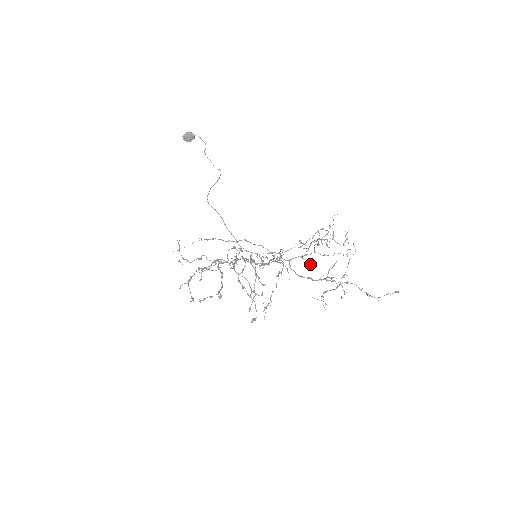
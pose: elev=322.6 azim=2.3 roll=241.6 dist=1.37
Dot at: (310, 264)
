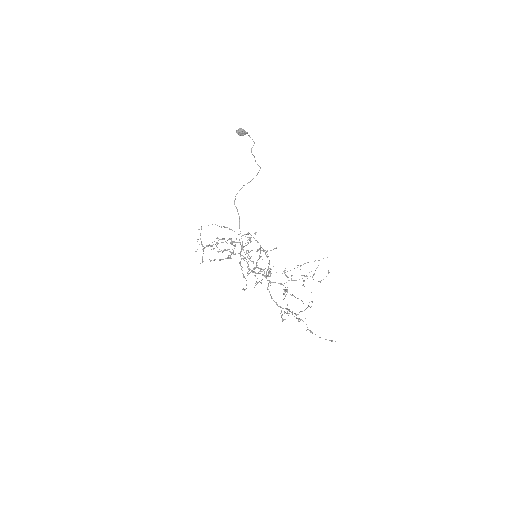
Dot at: occluded
